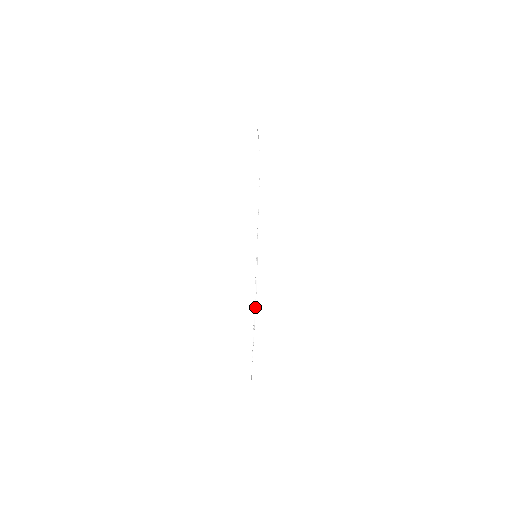
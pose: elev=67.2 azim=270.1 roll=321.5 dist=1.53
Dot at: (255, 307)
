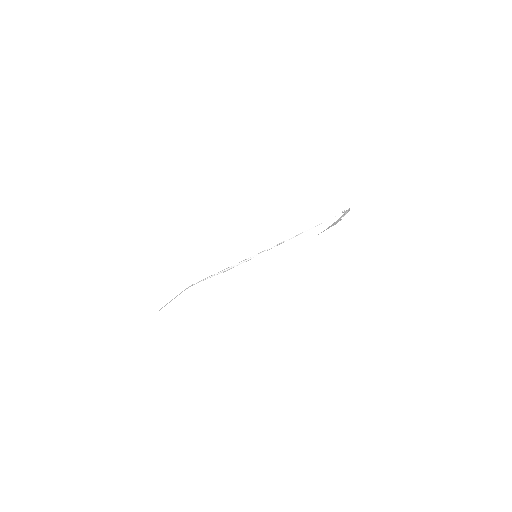
Dot at: (228, 269)
